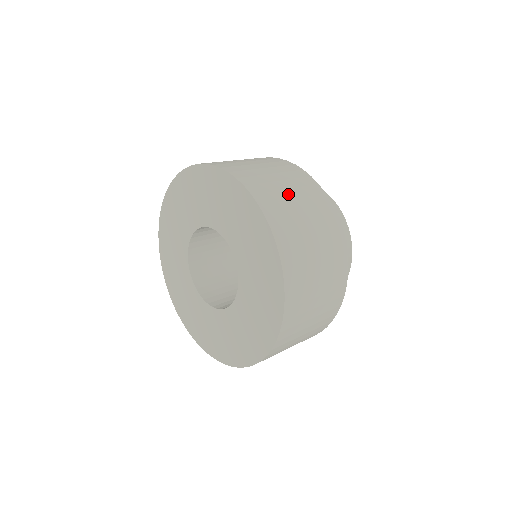
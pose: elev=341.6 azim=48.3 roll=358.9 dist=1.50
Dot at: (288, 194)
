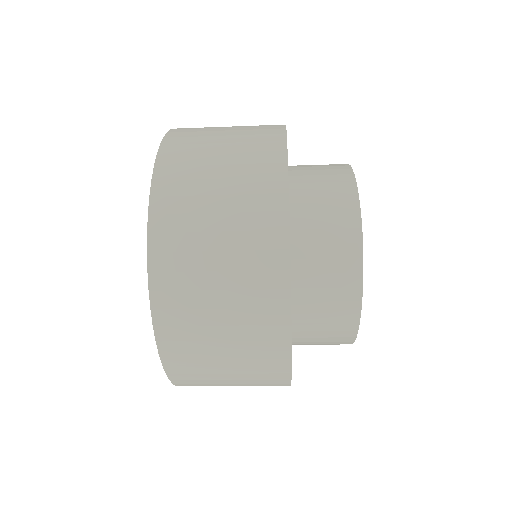
Dot at: (214, 171)
